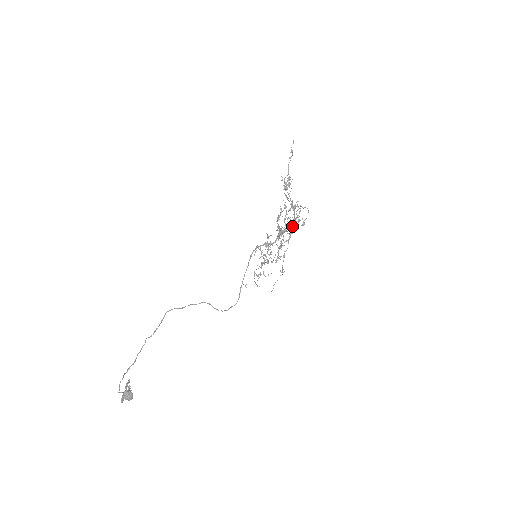
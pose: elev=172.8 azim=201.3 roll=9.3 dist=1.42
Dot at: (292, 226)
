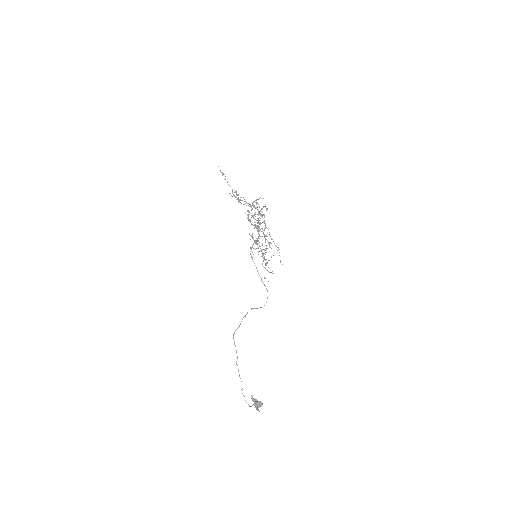
Dot at: (261, 216)
